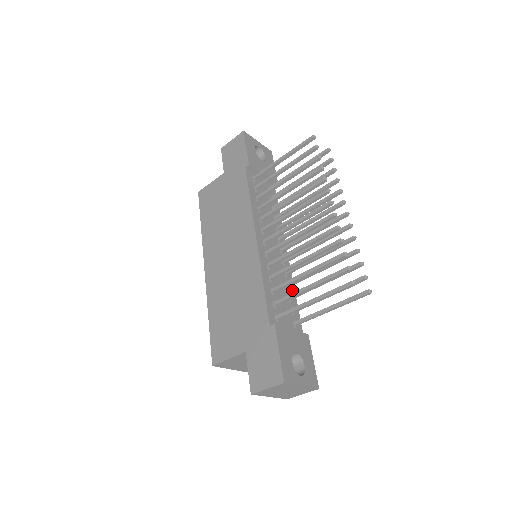
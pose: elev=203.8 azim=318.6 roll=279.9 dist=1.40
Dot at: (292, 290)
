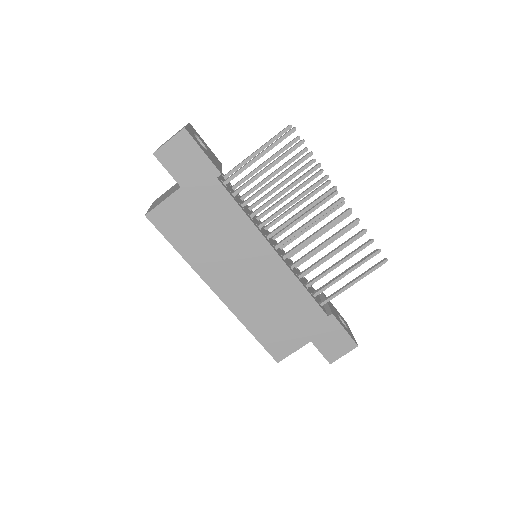
Dot at: occluded
